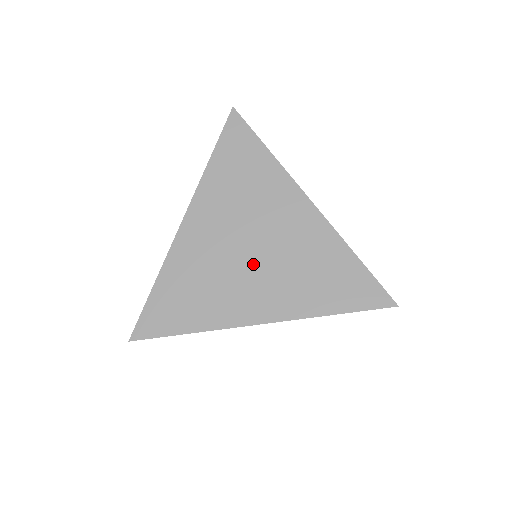
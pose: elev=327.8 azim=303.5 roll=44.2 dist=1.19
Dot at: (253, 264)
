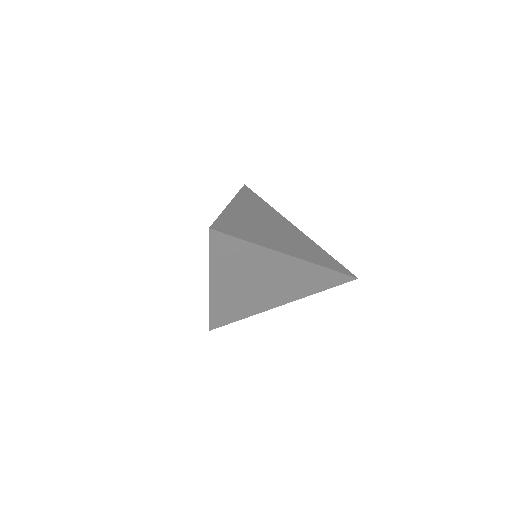
Dot at: (265, 290)
